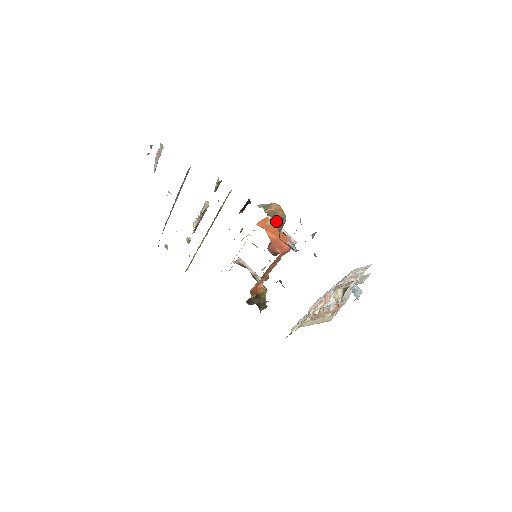
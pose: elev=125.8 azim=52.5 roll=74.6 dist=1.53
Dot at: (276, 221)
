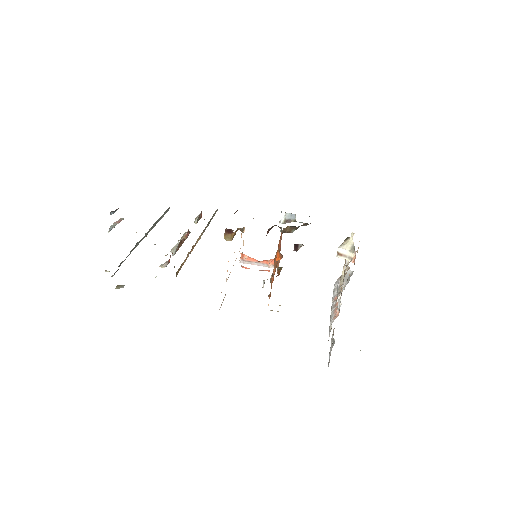
Dot at: occluded
